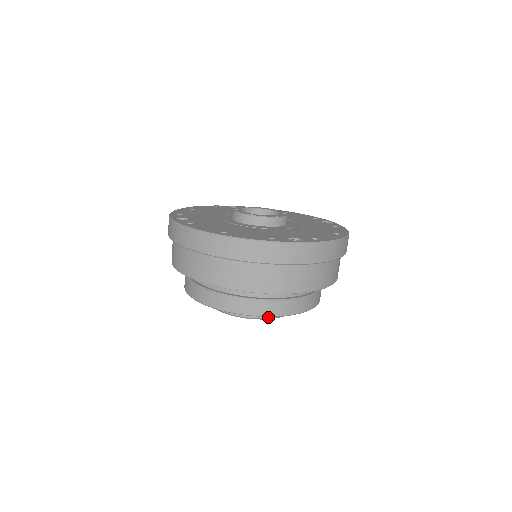
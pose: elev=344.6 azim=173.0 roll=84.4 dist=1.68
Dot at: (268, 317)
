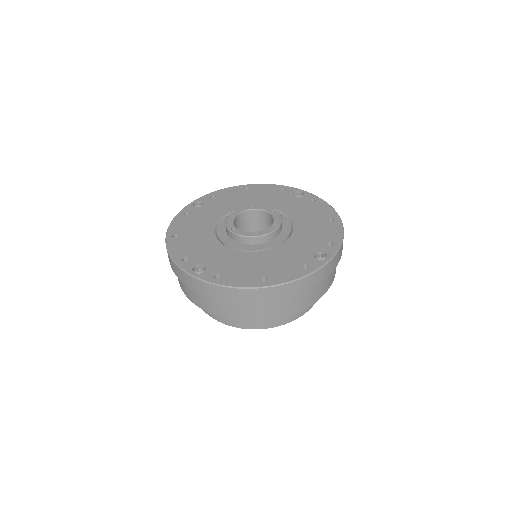
Dot at: occluded
